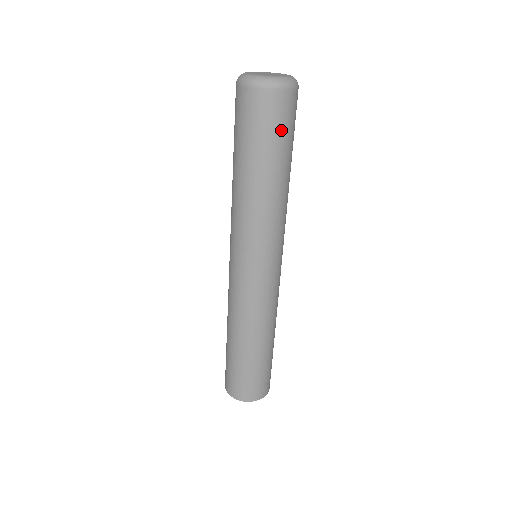
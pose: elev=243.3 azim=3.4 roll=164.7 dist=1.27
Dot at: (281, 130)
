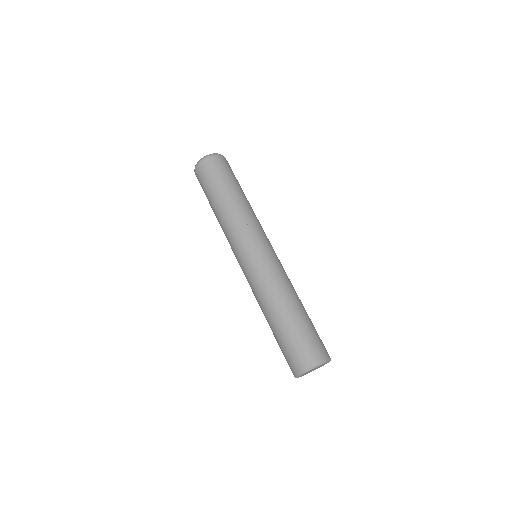
Dot at: (228, 172)
